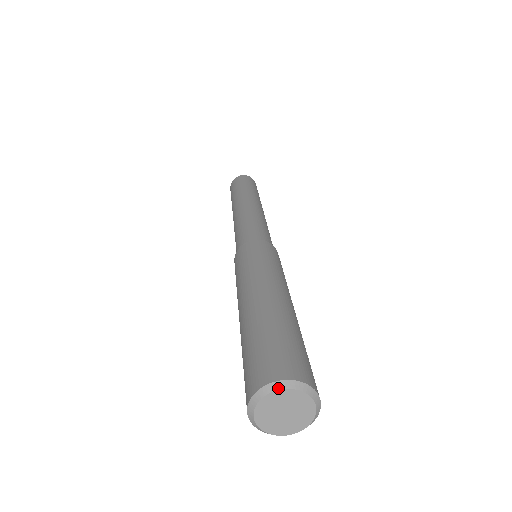
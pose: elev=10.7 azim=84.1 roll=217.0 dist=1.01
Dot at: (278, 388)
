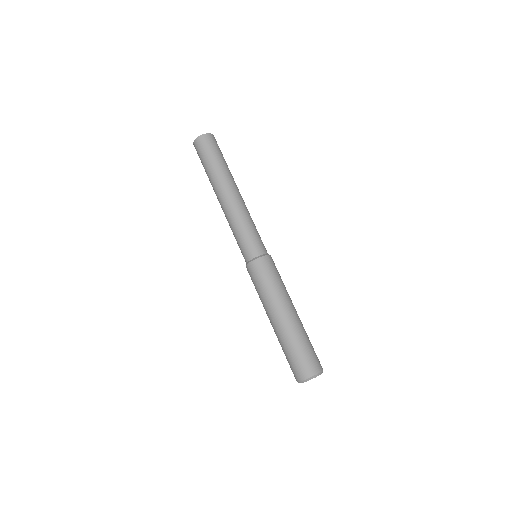
Dot at: occluded
